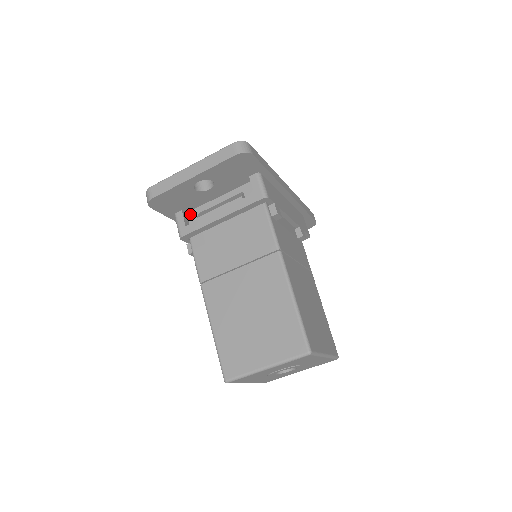
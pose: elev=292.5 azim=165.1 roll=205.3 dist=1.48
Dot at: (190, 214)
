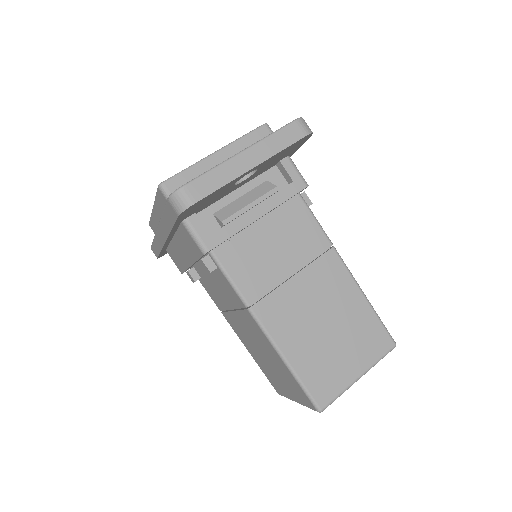
Dot at: (199, 217)
